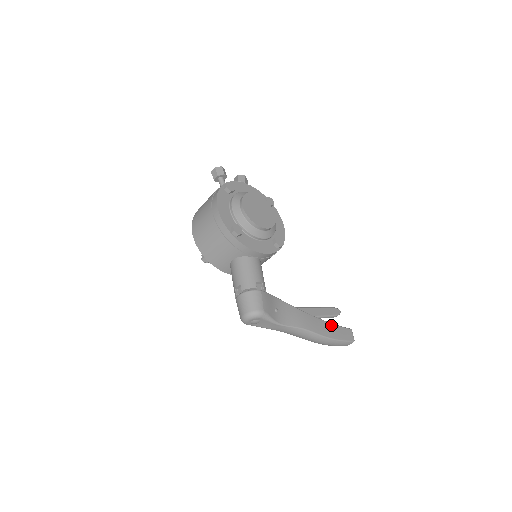
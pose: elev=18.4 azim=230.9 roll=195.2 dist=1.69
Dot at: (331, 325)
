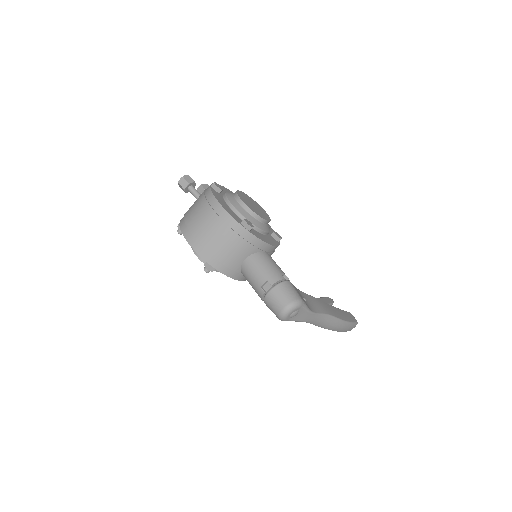
Dot at: (339, 310)
